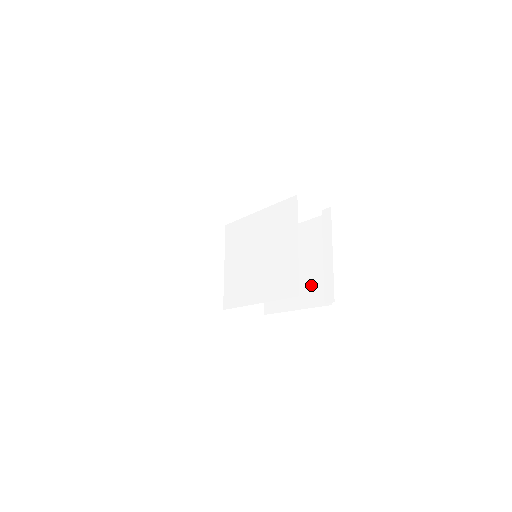
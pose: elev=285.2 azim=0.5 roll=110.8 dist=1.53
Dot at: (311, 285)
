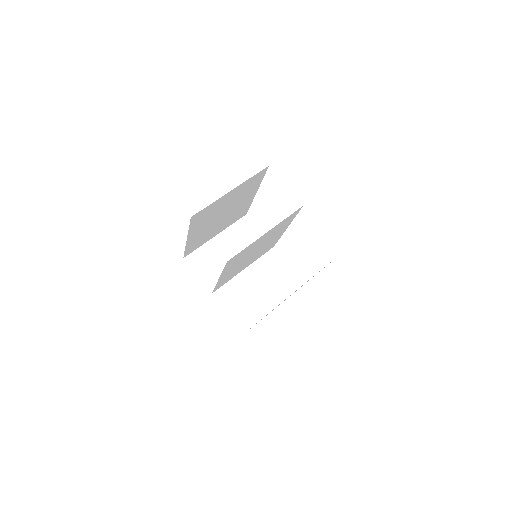
Dot at: occluded
